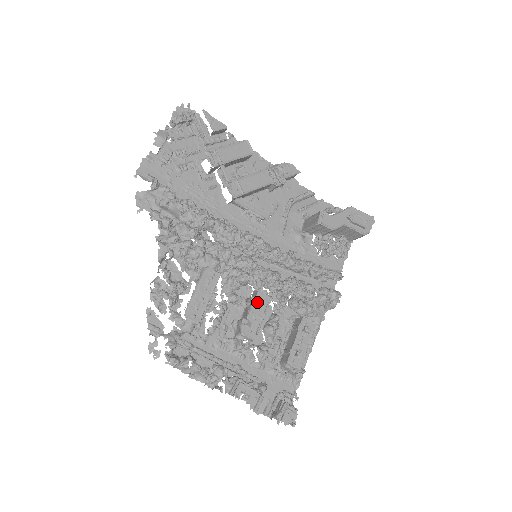
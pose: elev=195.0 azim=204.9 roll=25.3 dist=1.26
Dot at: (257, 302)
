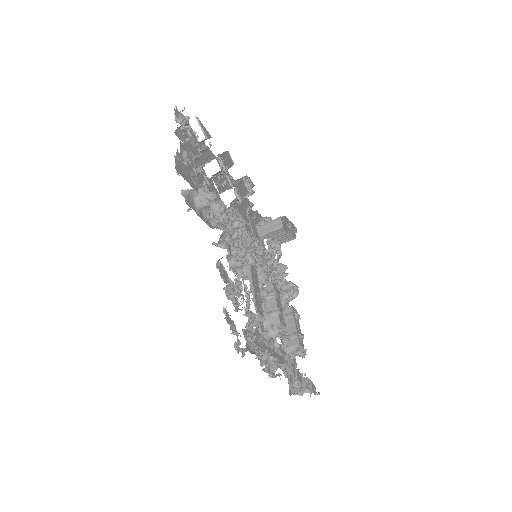
Dot at: (277, 294)
